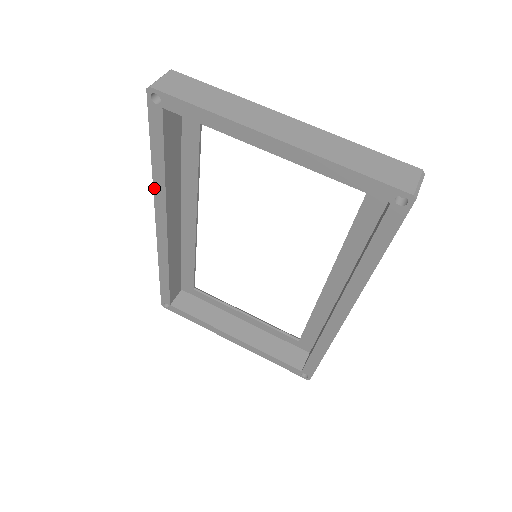
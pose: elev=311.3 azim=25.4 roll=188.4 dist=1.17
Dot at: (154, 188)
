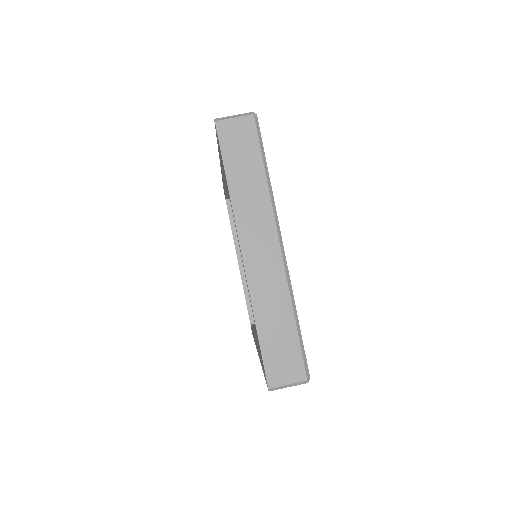
Dot at: occluded
